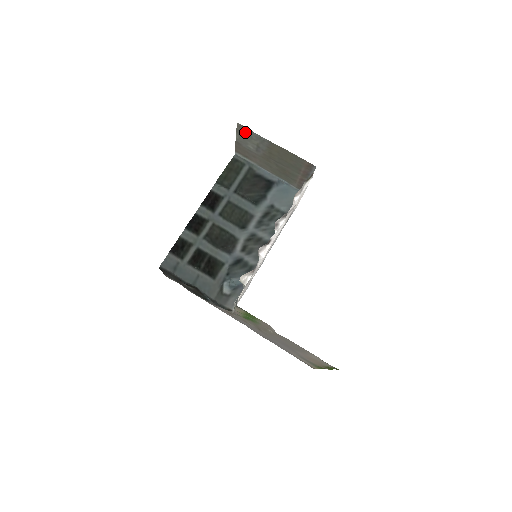
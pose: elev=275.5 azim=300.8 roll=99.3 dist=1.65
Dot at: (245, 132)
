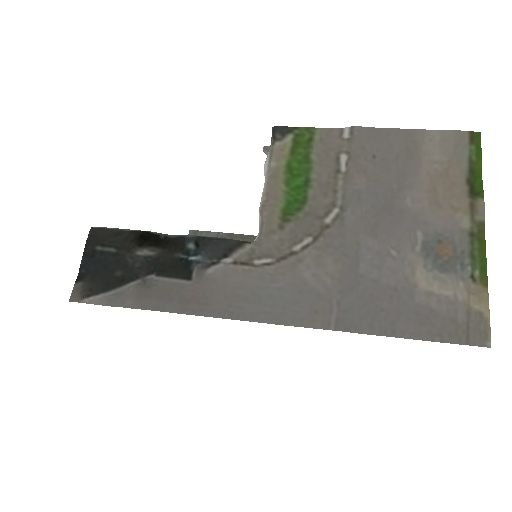
Dot at: occluded
